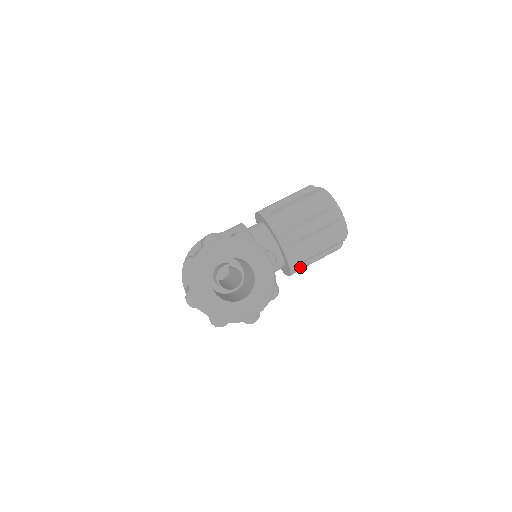
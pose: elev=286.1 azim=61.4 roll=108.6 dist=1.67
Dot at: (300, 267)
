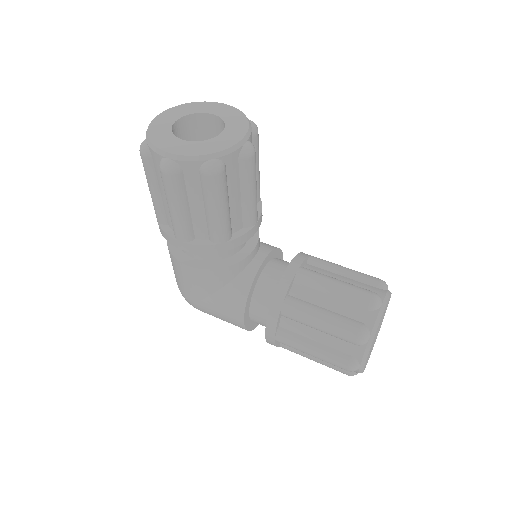
Dot at: (285, 333)
